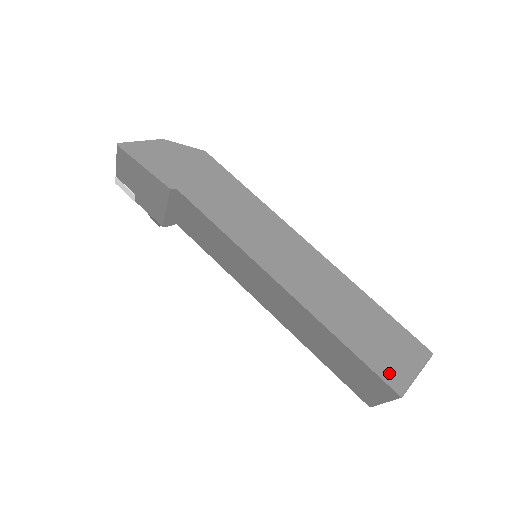
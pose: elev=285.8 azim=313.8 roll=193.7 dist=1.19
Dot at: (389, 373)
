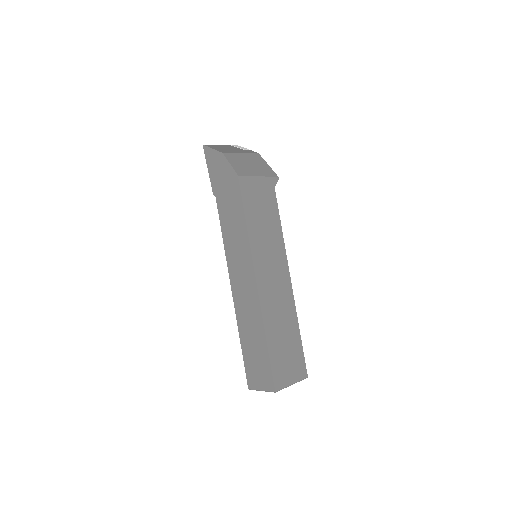
Dot at: (250, 376)
